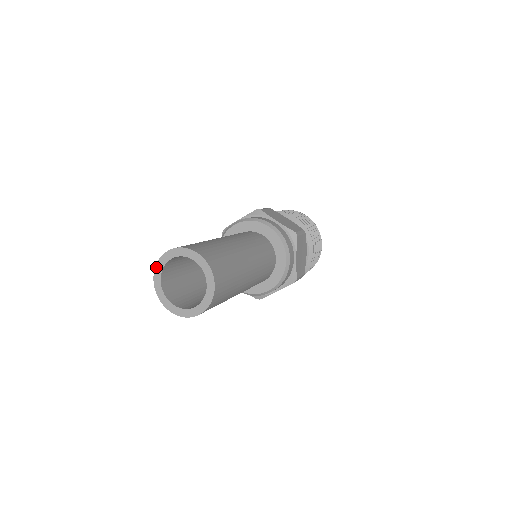
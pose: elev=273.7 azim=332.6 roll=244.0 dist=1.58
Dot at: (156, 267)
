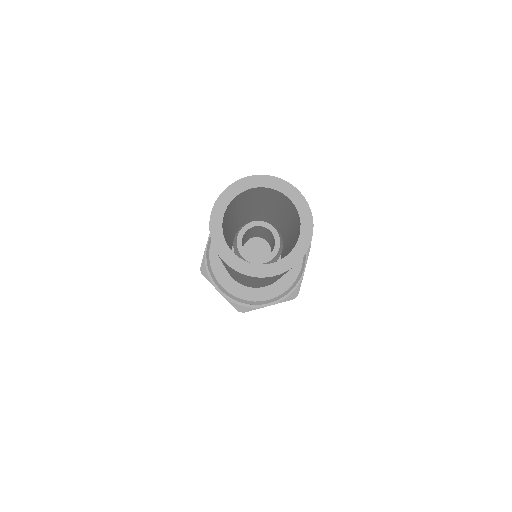
Dot at: (222, 194)
